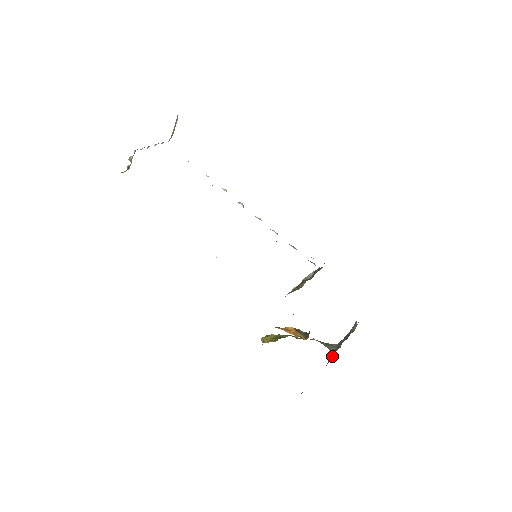
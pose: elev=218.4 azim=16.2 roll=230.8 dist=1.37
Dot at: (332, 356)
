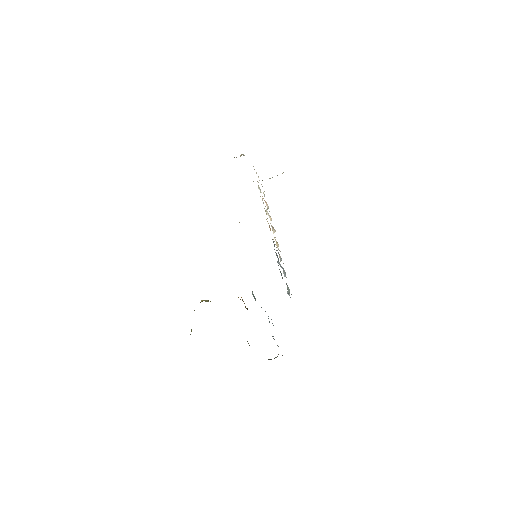
Dot at: occluded
